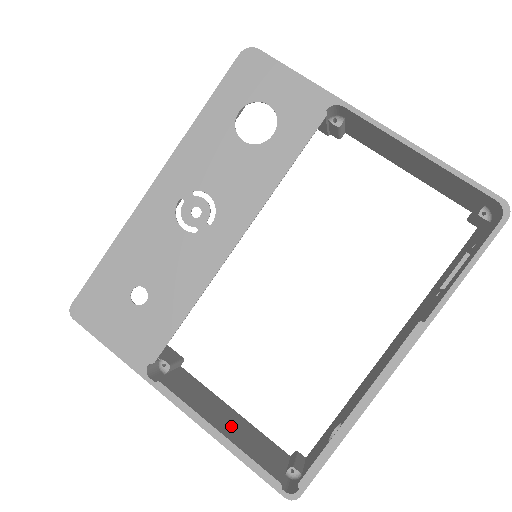
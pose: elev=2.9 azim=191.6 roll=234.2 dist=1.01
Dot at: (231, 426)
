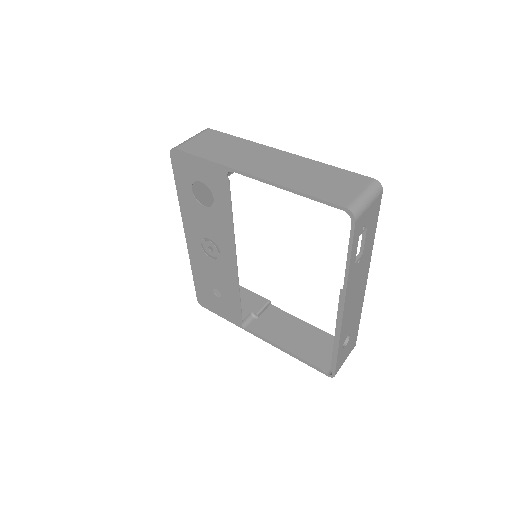
Dot at: (299, 339)
